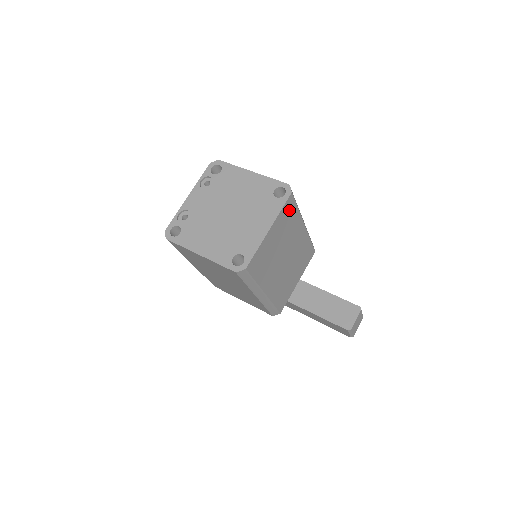
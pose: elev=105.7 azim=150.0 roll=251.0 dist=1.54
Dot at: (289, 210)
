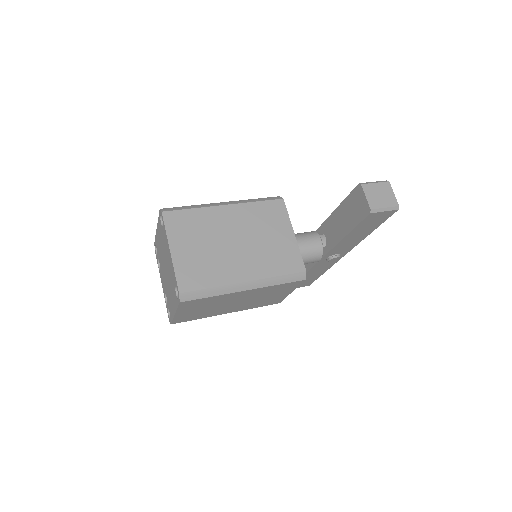
Dot at: (179, 221)
